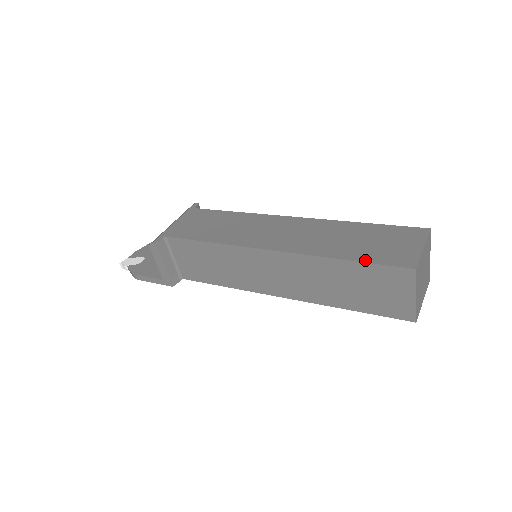
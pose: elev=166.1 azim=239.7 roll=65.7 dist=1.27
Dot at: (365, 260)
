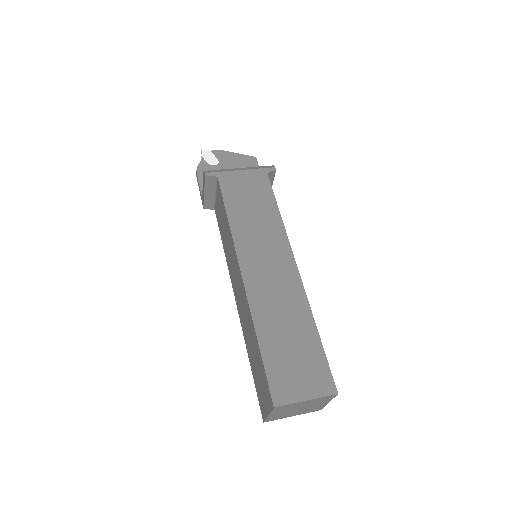
Dot at: (265, 360)
